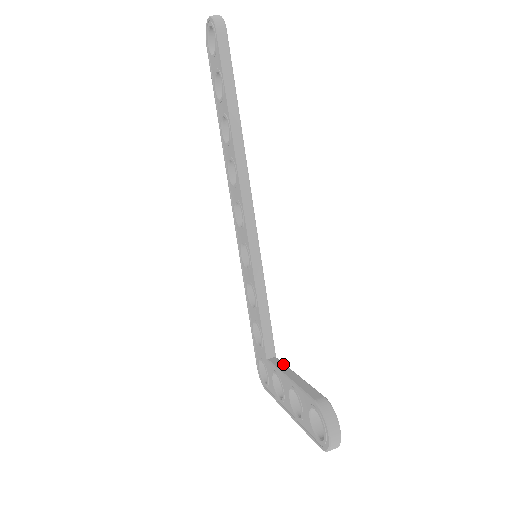
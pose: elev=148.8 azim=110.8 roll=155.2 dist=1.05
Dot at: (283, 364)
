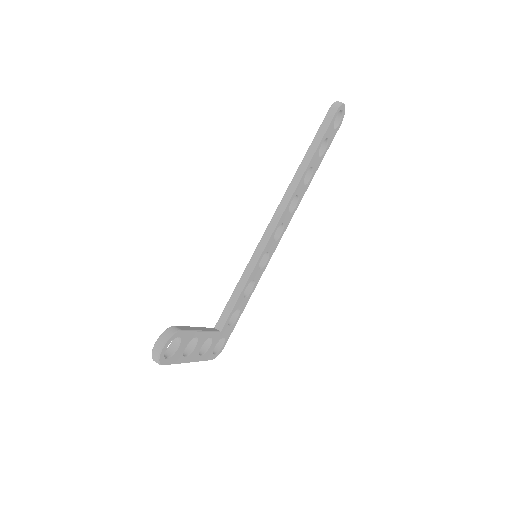
Dot at: (212, 330)
